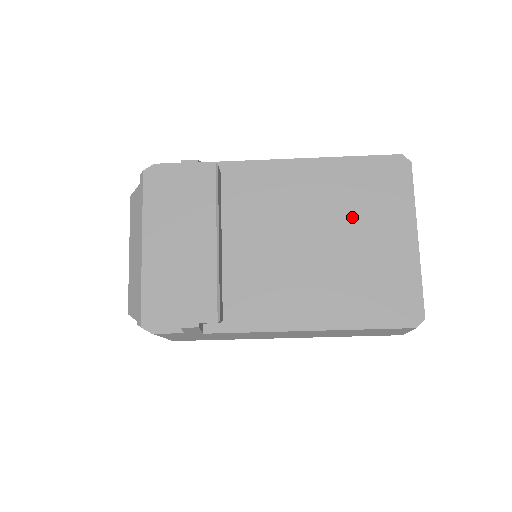
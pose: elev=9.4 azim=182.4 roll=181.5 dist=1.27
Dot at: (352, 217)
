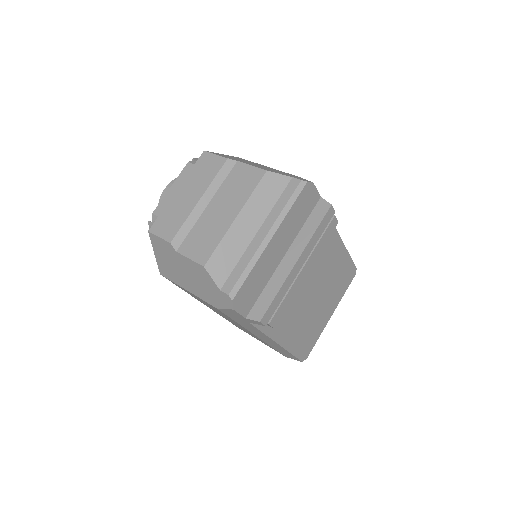
Dot at: (329, 289)
